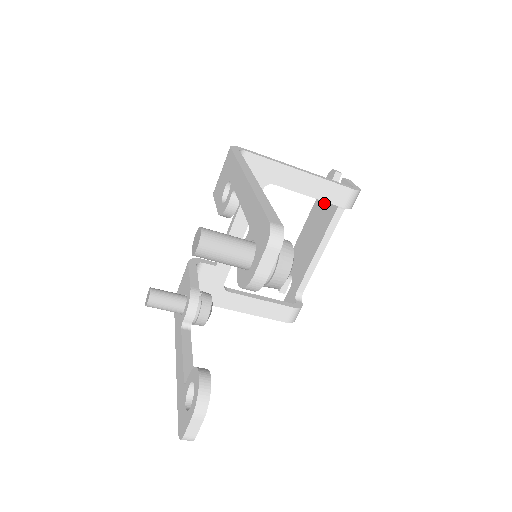
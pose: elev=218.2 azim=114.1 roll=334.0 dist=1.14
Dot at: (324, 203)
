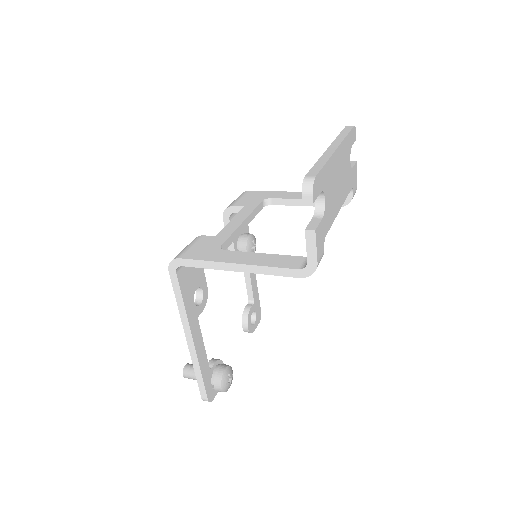
Dot at: occluded
